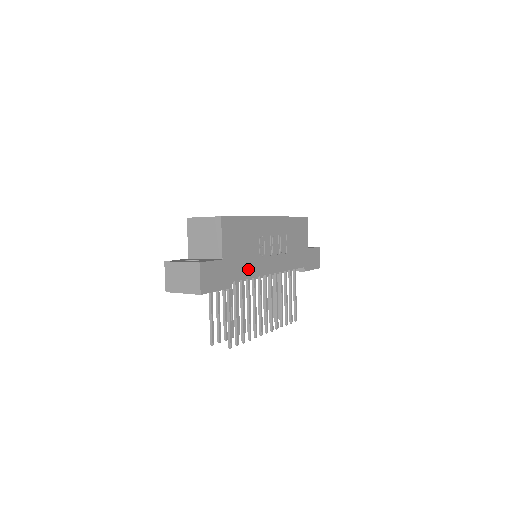
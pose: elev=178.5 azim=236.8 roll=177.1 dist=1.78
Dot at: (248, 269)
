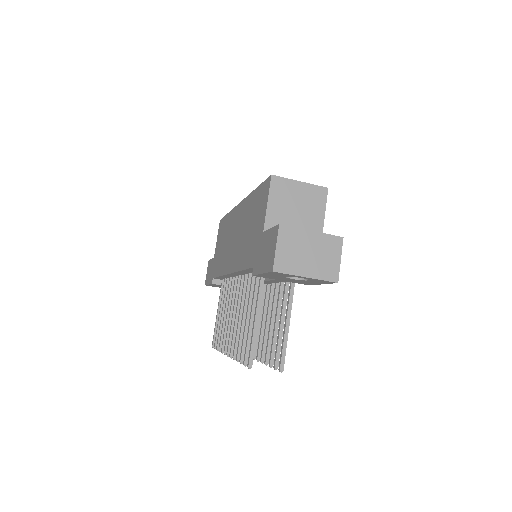
Dot at: occluded
